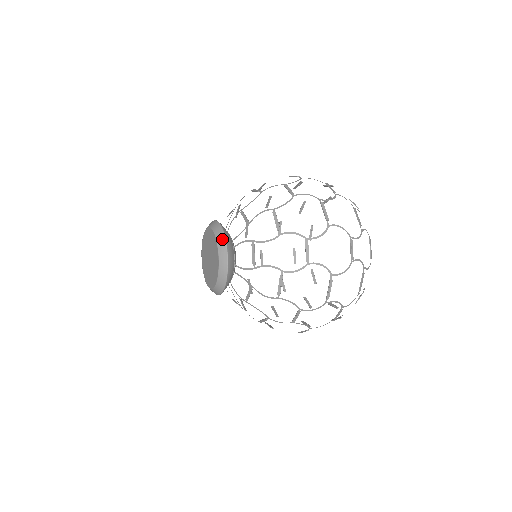
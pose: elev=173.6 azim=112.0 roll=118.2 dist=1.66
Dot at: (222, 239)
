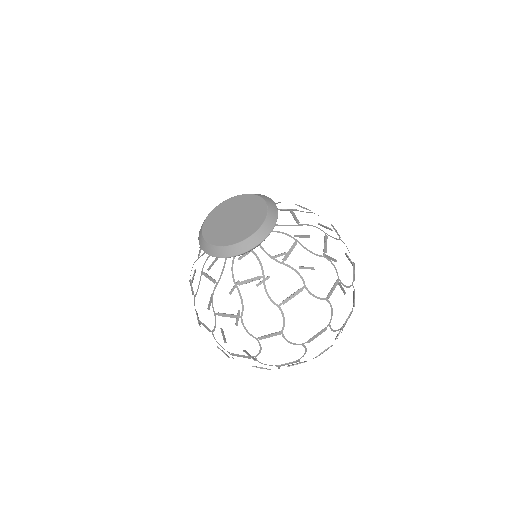
Dot at: (275, 214)
